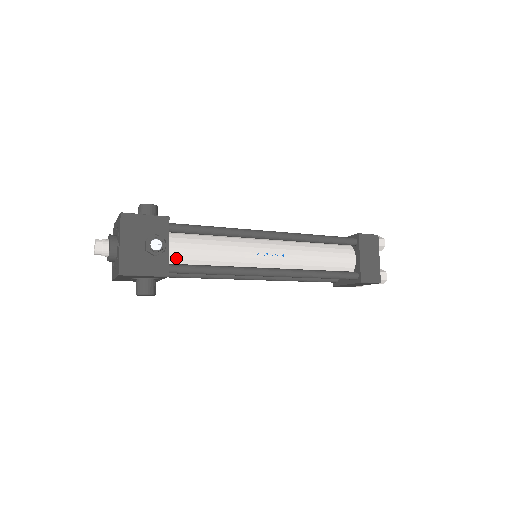
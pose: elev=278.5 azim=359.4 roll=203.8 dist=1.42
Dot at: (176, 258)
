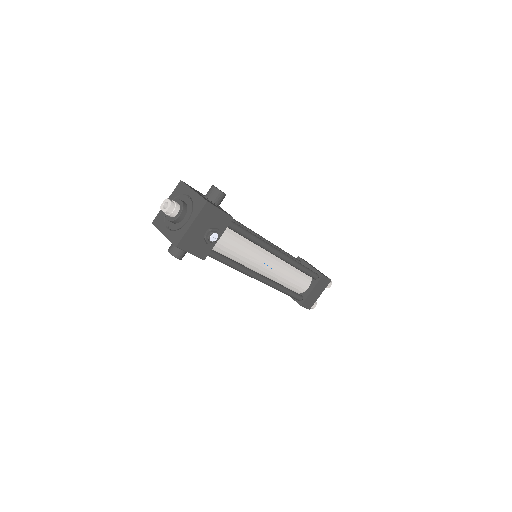
Dot at: (215, 245)
